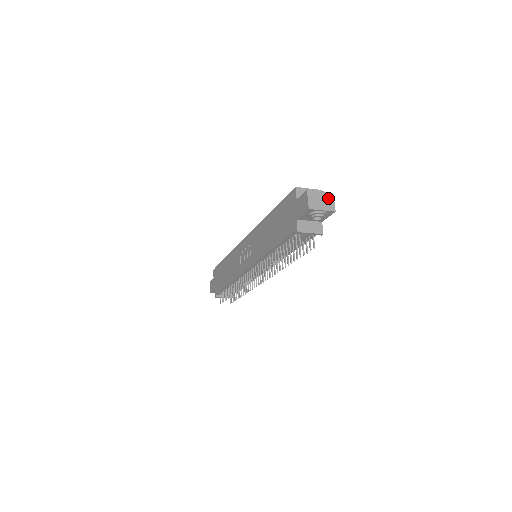
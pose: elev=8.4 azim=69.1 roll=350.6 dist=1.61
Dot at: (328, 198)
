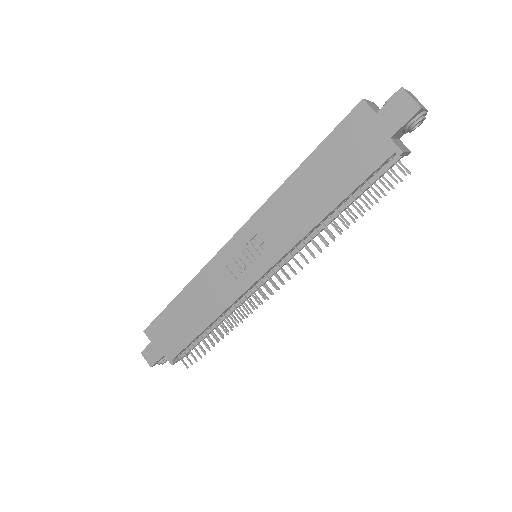
Dot at: (414, 97)
